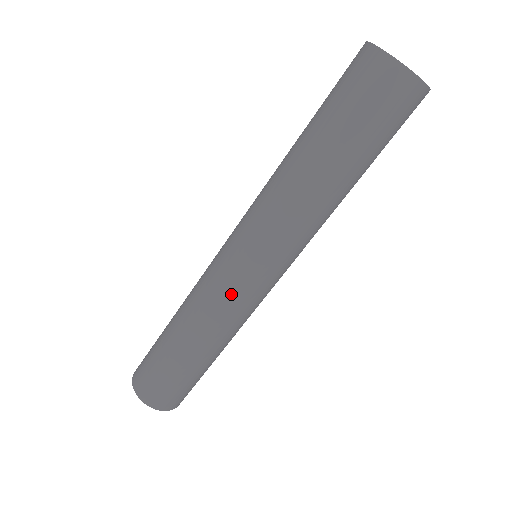
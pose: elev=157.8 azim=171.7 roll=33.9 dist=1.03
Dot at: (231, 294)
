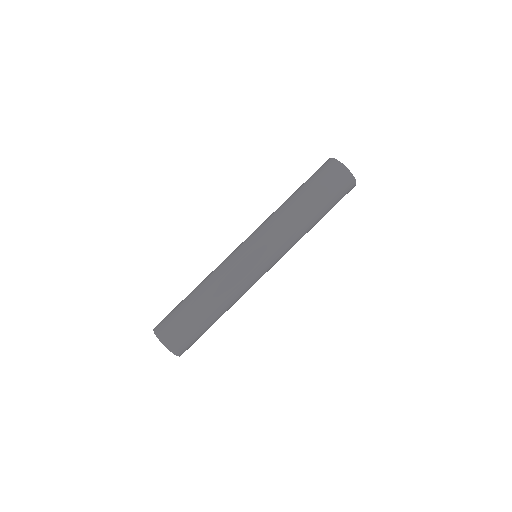
Dot at: (249, 277)
